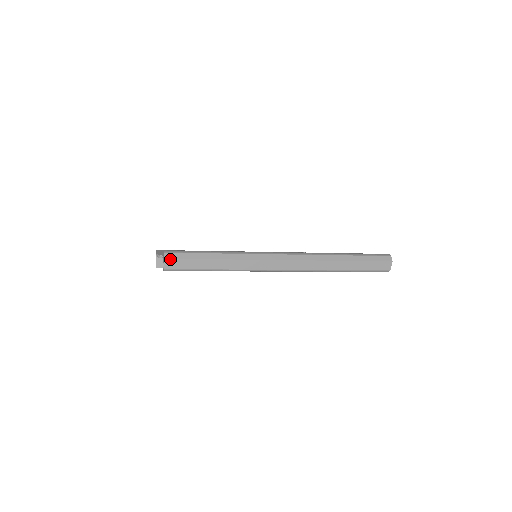
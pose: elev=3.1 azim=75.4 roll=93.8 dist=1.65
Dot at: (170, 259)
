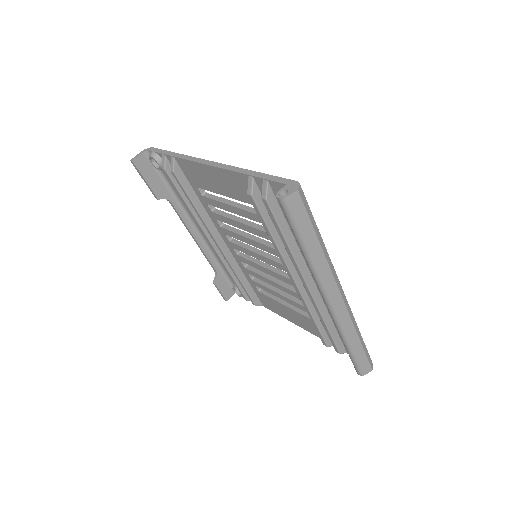
Dot at: (300, 196)
